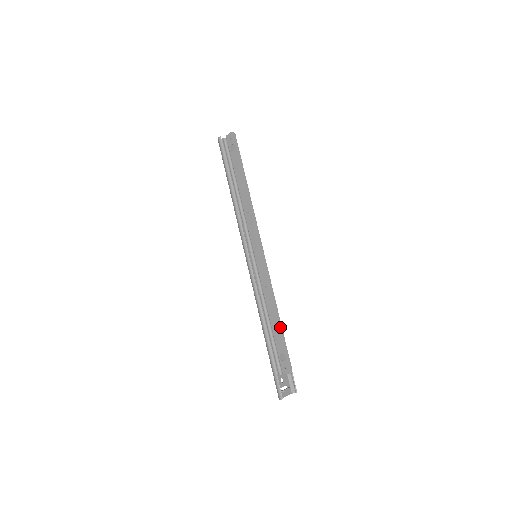
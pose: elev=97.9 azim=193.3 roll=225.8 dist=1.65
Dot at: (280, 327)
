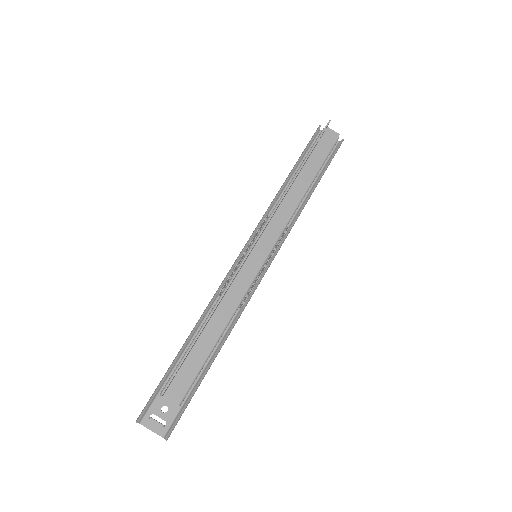
Dot at: (197, 335)
